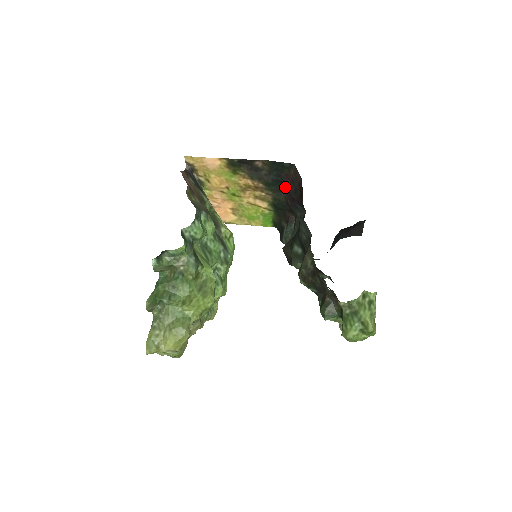
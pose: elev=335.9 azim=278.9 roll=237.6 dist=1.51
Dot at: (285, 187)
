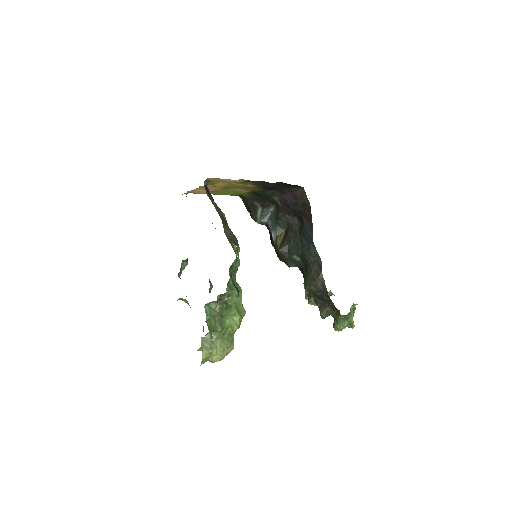
Dot at: (280, 191)
